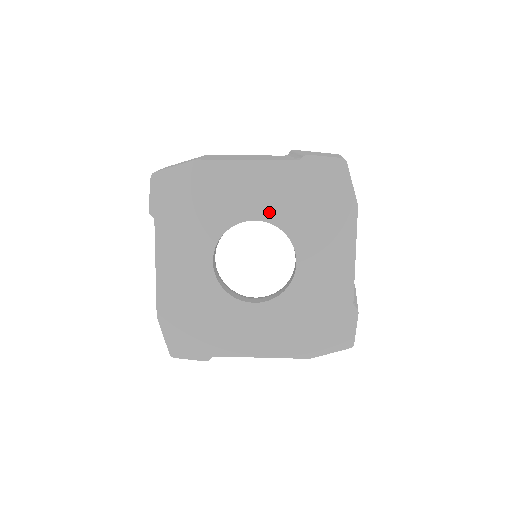
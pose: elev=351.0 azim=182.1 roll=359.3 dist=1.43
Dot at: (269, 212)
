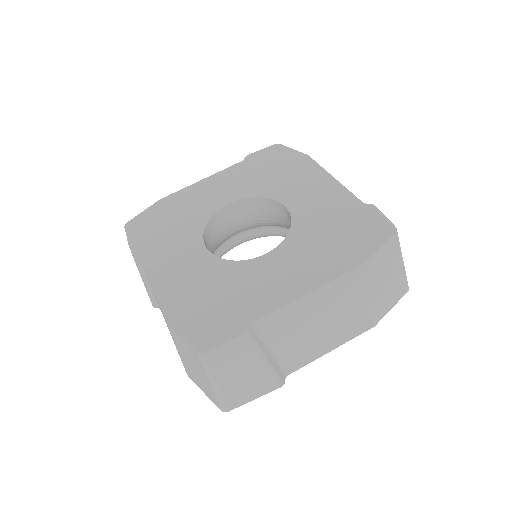
Dot at: (238, 194)
